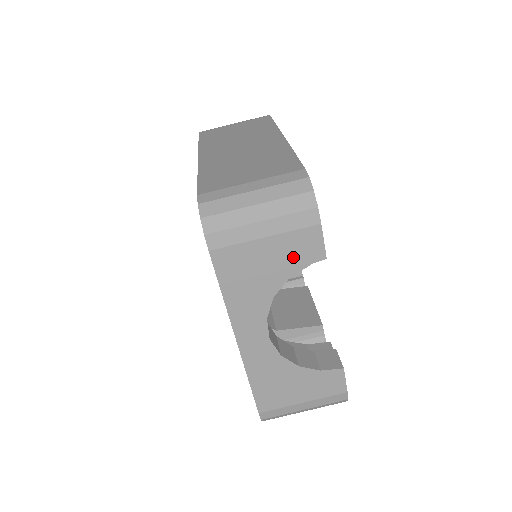
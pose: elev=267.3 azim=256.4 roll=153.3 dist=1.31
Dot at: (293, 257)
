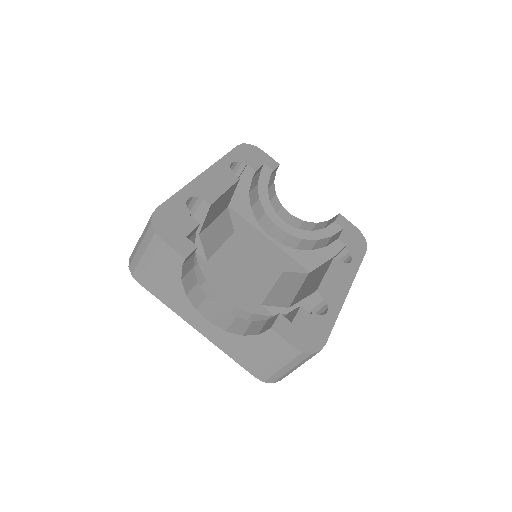
Dot at: (171, 267)
